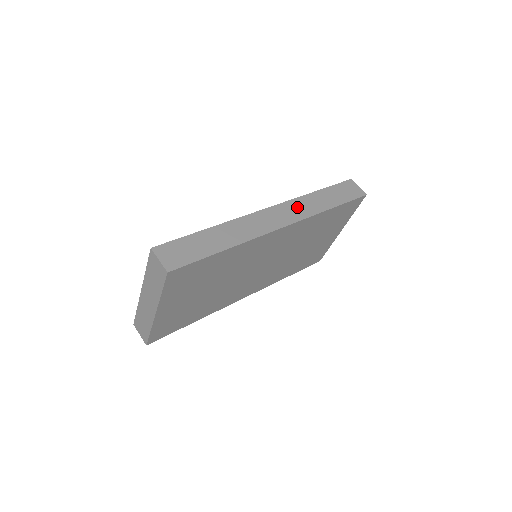
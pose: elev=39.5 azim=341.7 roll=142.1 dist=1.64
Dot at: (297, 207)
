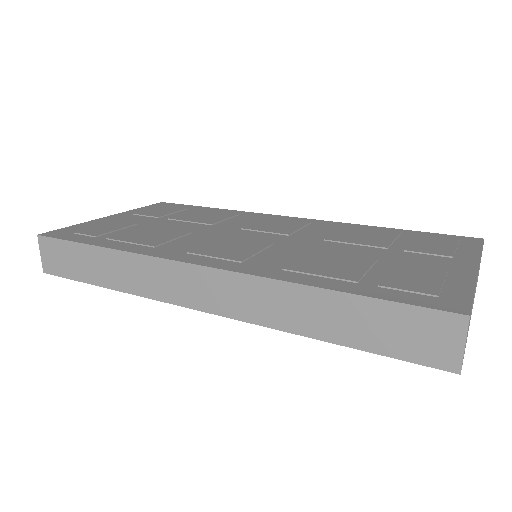
Dot at: (250, 295)
